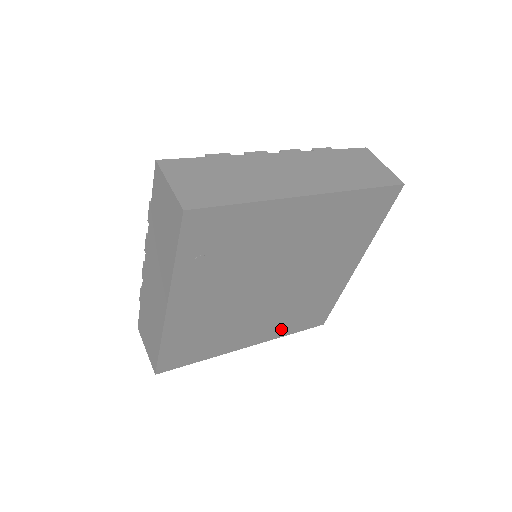
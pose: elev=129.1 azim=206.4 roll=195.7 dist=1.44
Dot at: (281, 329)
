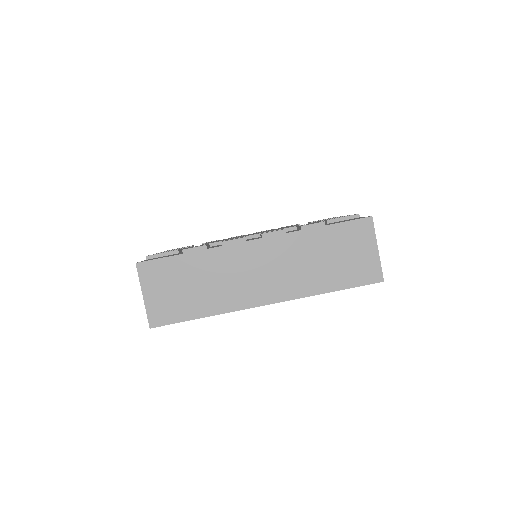
Dot at: occluded
